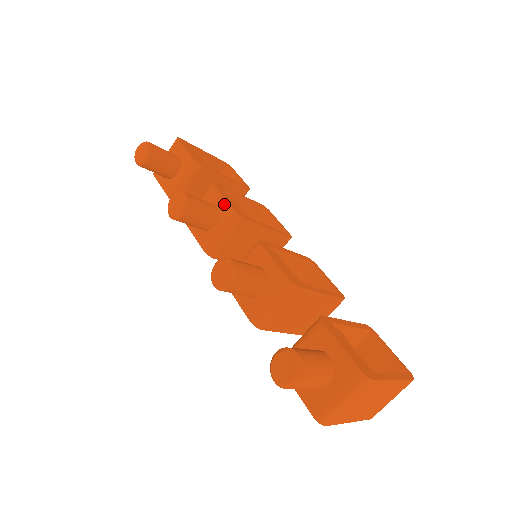
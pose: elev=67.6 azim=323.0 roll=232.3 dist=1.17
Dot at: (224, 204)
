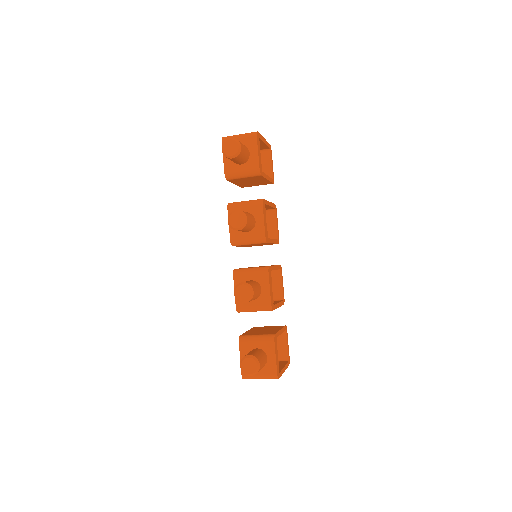
Dot at: (261, 225)
